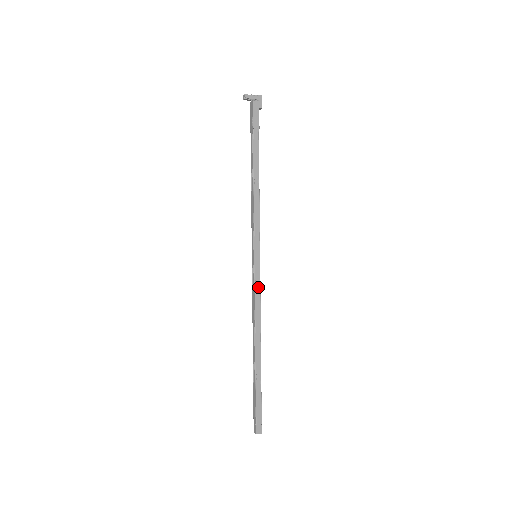
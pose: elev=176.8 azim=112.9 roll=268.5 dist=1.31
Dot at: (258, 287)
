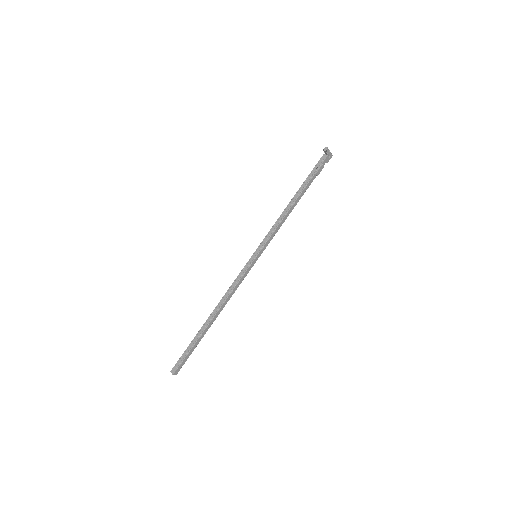
Dot at: occluded
